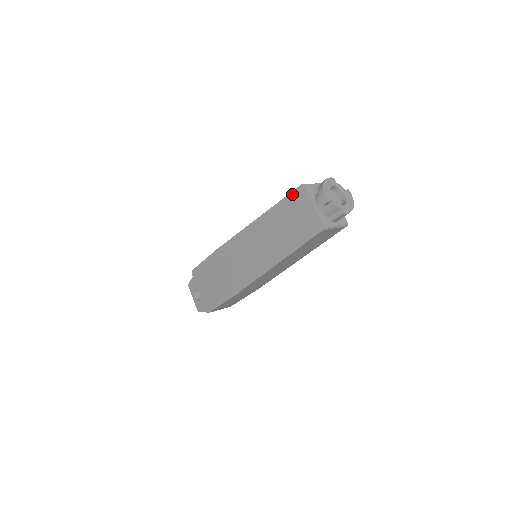
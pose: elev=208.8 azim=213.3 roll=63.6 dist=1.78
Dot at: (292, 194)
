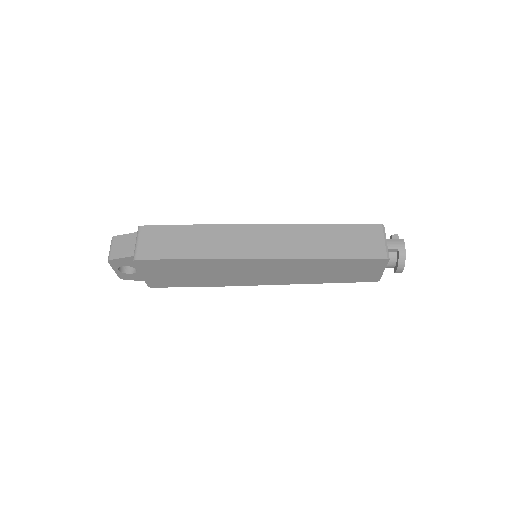
Dot at: (370, 260)
